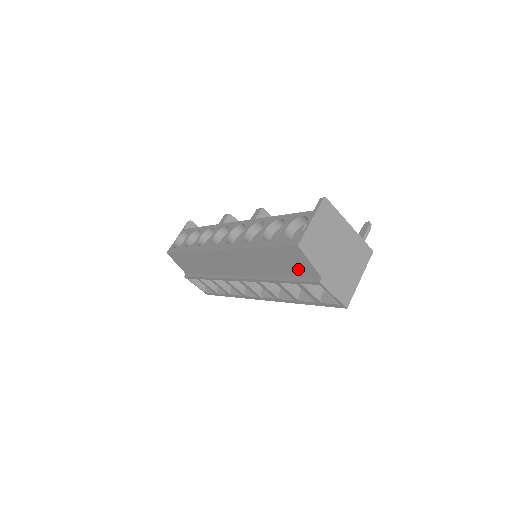
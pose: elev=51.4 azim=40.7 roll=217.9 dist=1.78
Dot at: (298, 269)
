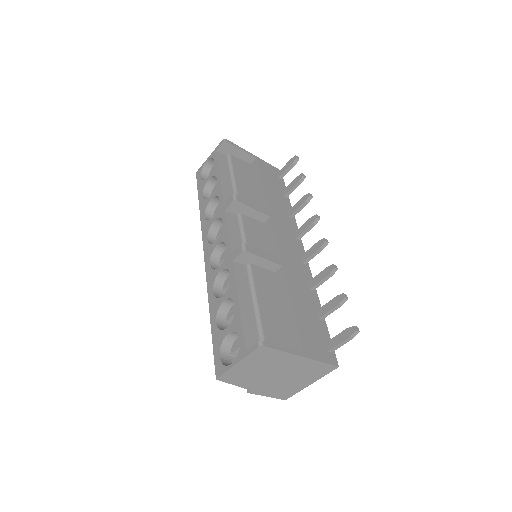
Dot at: occluded
